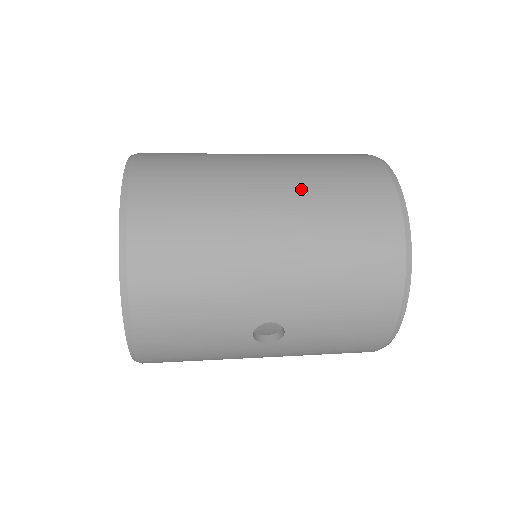
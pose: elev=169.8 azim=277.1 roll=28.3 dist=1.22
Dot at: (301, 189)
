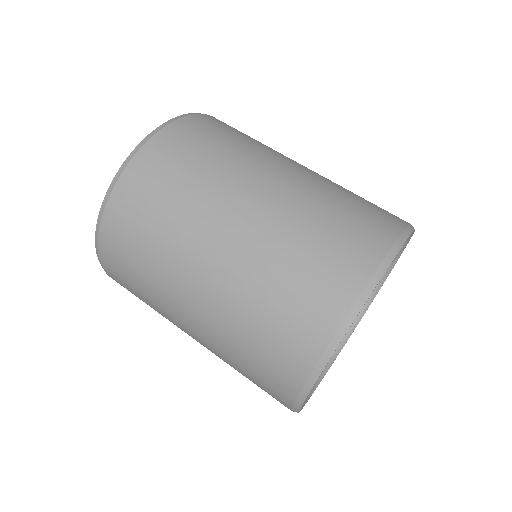
Dot at: (225, 308)
